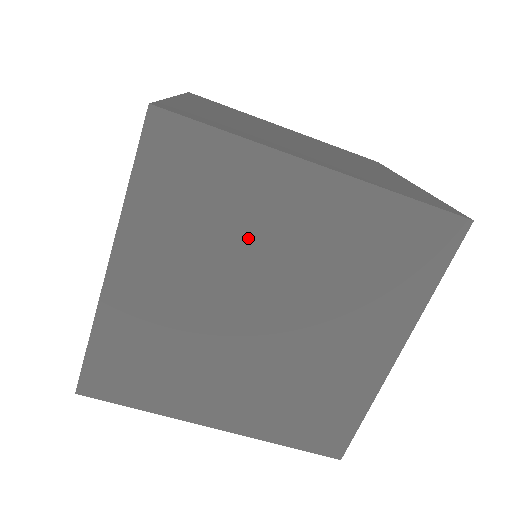
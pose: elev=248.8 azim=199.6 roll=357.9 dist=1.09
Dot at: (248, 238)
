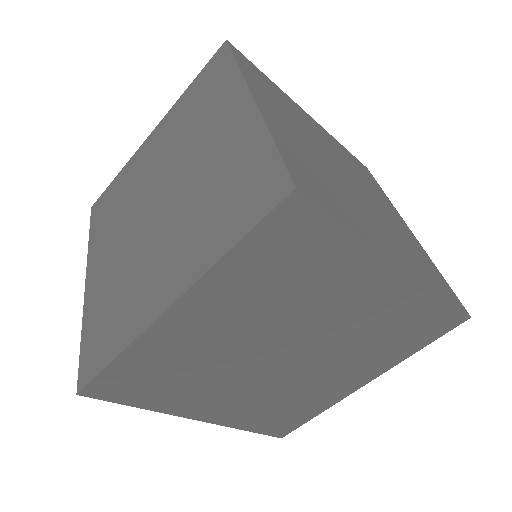
Dot at: (311, 305)
